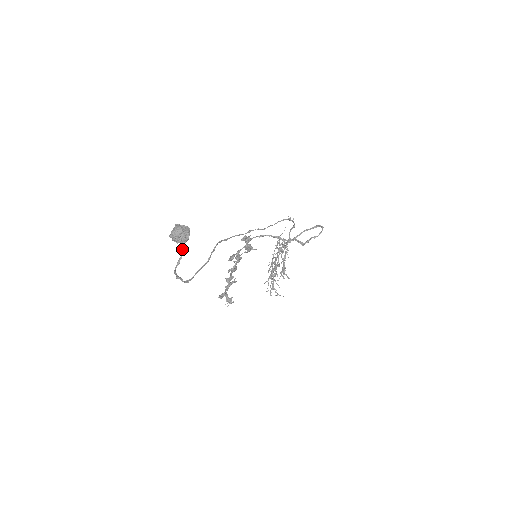
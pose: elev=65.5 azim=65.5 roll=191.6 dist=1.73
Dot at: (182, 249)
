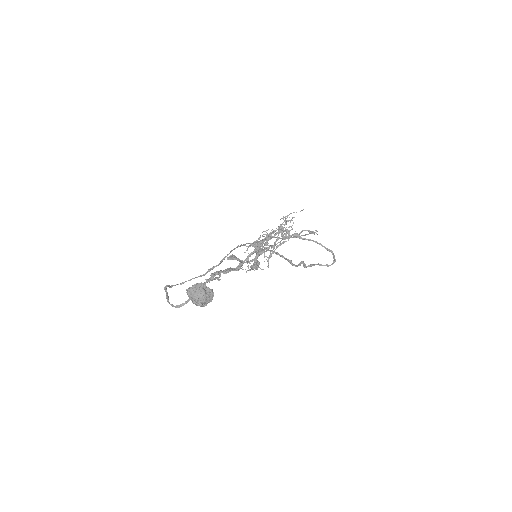
Dot at: occluded
